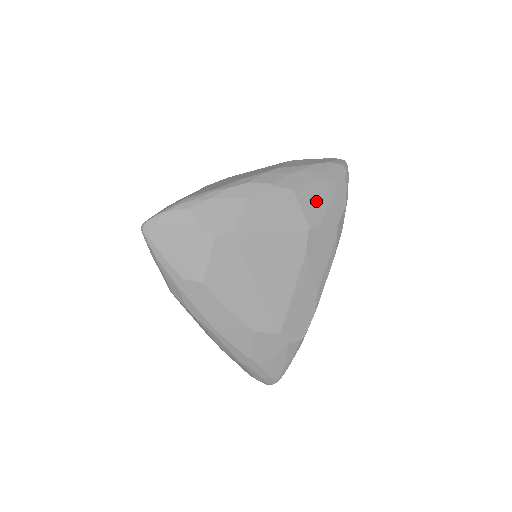
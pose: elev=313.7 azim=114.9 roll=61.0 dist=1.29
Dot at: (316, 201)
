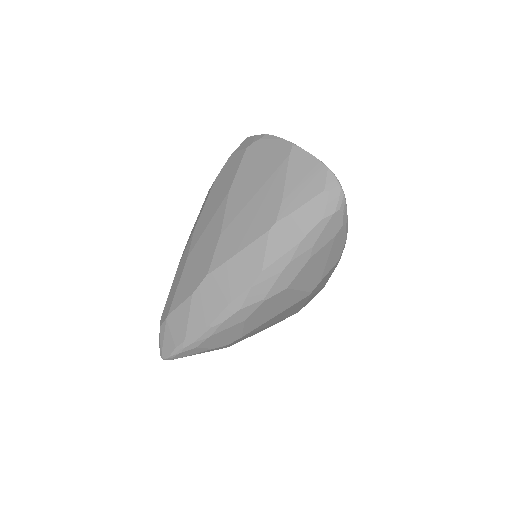
Dot at: (313, 272)
